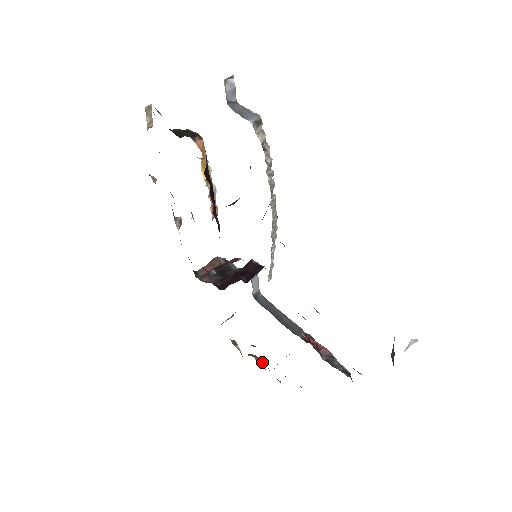
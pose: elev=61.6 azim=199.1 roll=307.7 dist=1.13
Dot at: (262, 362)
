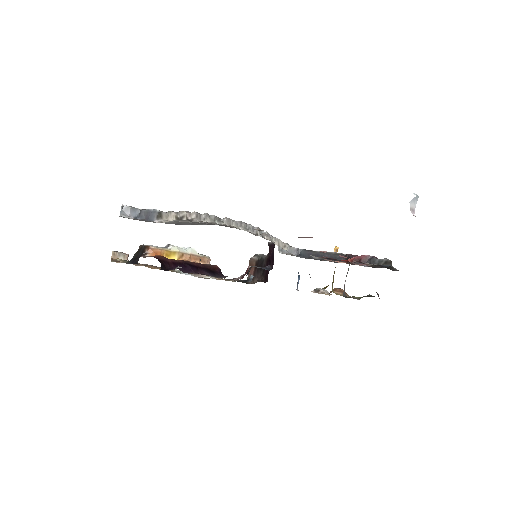
Dot at: (342, 290)
